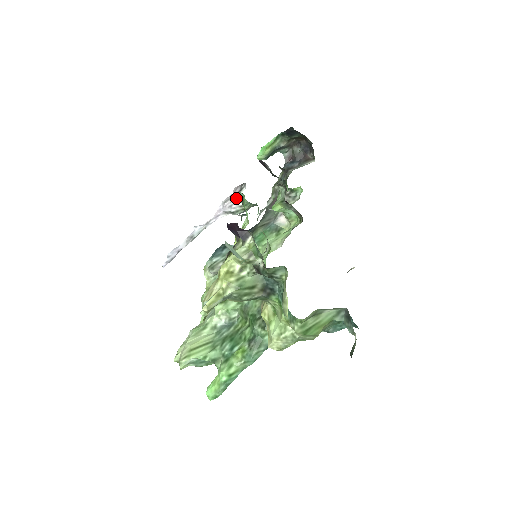
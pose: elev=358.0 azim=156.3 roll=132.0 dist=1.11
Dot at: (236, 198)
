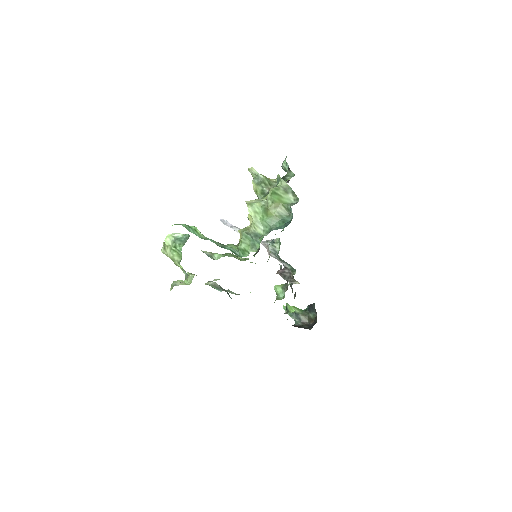
Dot at: (276, 239)
